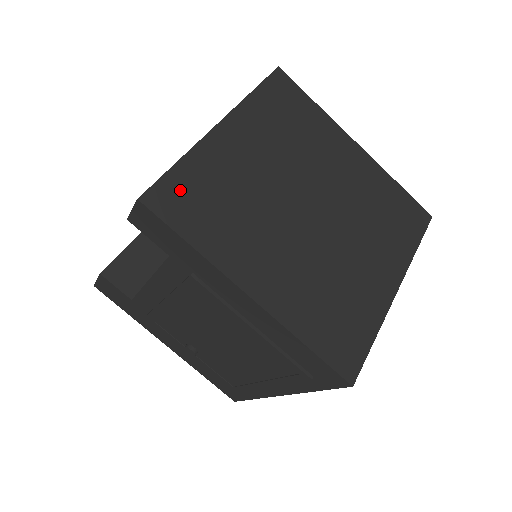
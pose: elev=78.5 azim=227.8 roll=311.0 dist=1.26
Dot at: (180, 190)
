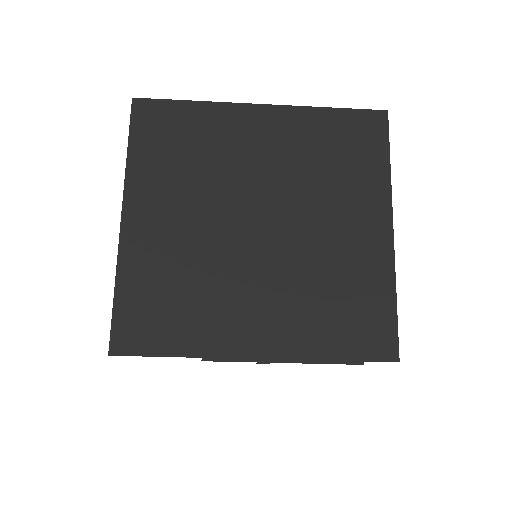
Dot at: (135, 315)
